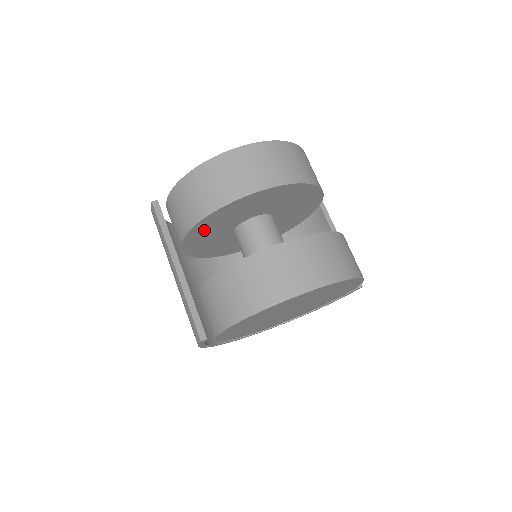
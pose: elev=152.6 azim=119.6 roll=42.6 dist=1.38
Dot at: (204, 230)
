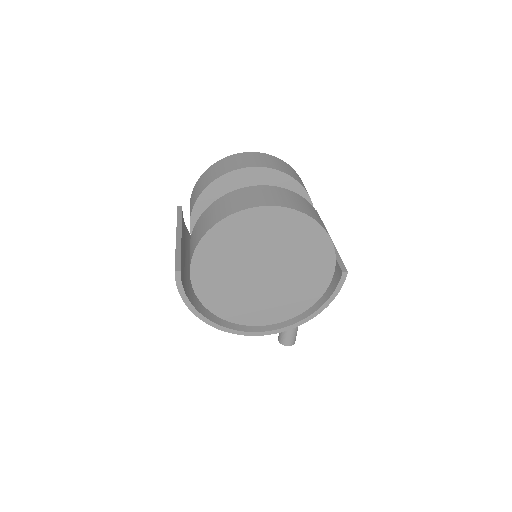
Dot at: occluded
